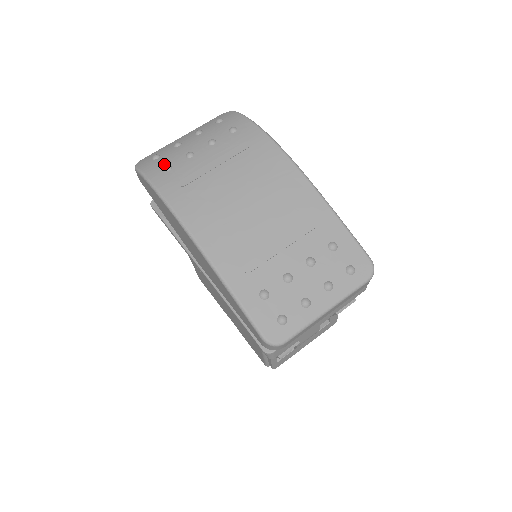
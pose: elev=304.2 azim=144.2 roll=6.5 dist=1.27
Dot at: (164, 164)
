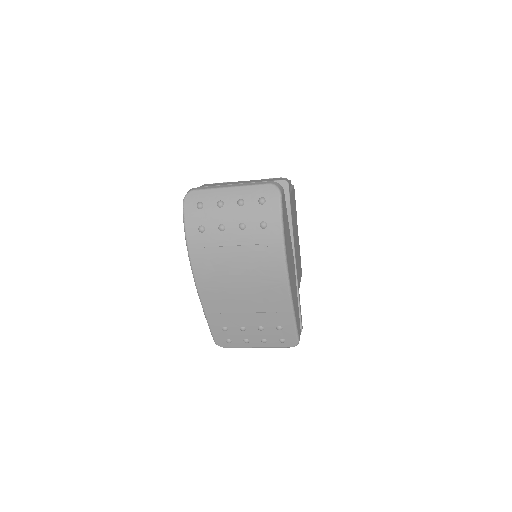
Dot at: (201, 223)
